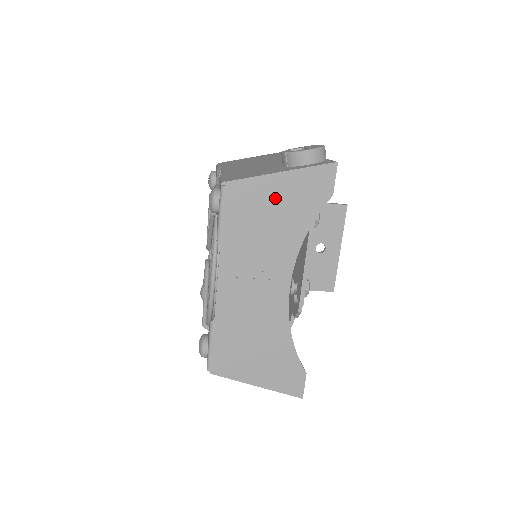
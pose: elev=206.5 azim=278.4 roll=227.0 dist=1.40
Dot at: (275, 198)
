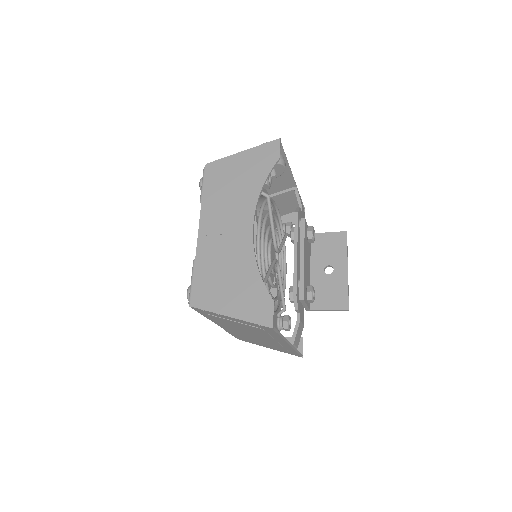
Dot at: (239, 167)
